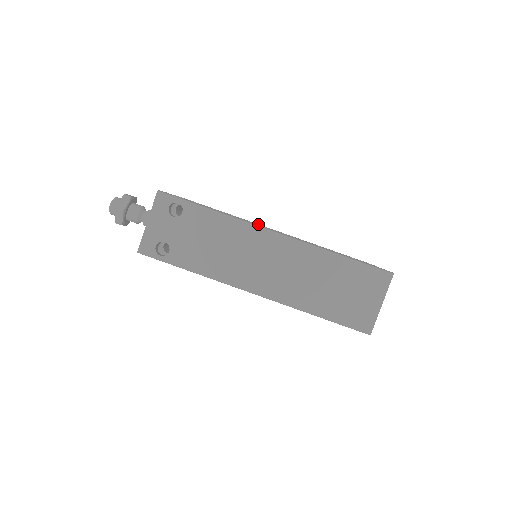
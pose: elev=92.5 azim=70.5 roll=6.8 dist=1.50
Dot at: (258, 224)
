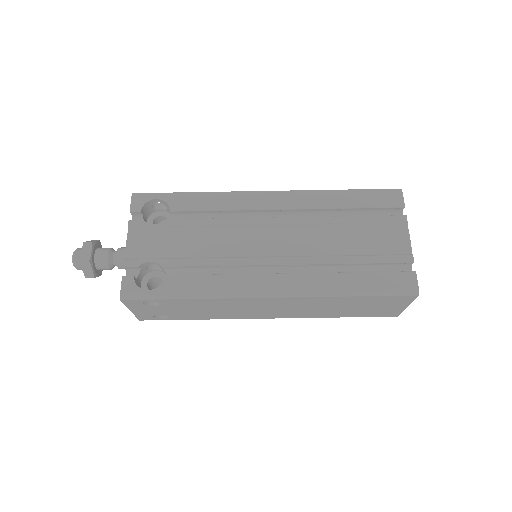
Dot at: (243, 210)
